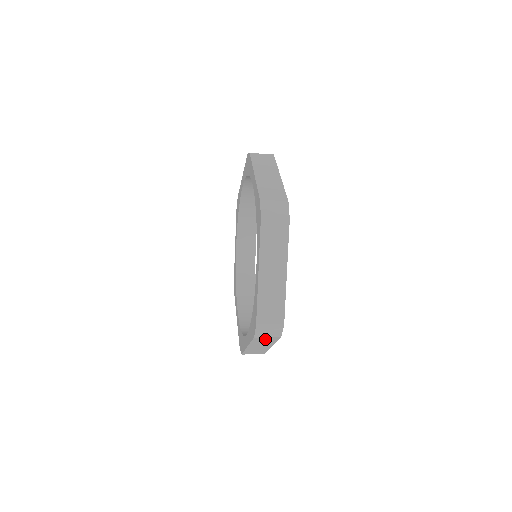
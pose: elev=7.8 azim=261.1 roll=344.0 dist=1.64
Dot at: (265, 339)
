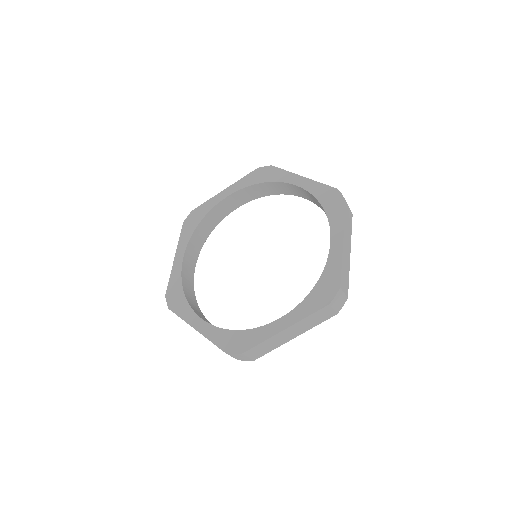
Dot at: occluded
